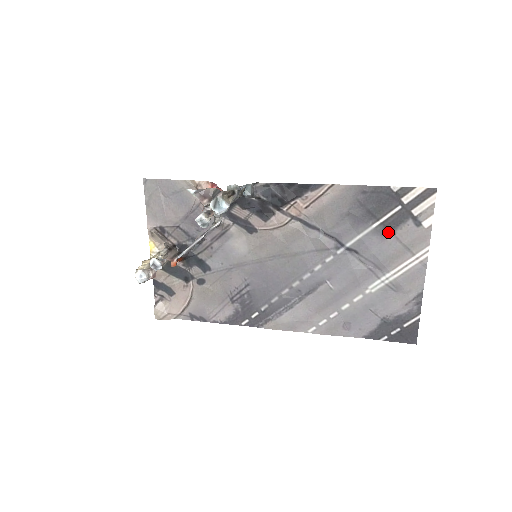
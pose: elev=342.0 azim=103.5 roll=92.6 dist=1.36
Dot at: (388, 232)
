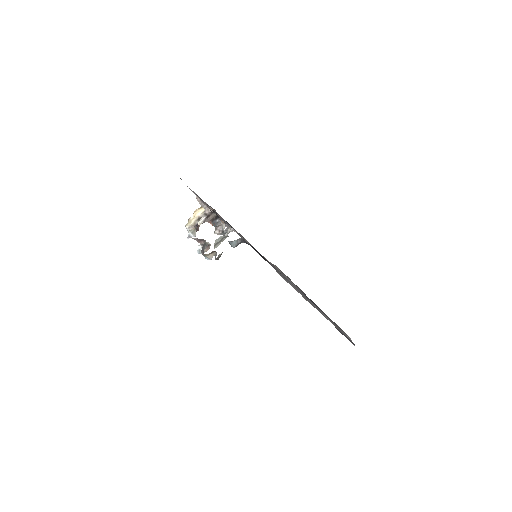
Dot at: occluded
